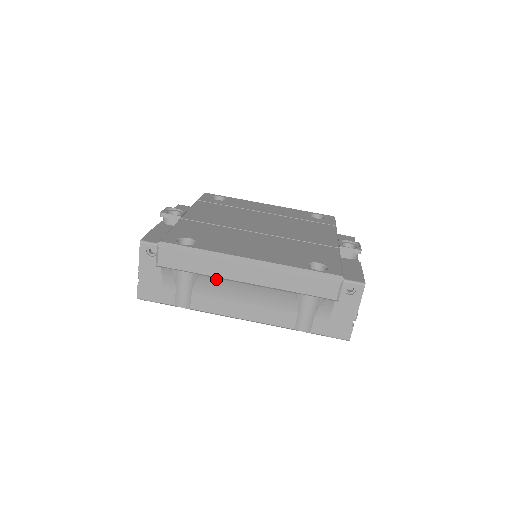
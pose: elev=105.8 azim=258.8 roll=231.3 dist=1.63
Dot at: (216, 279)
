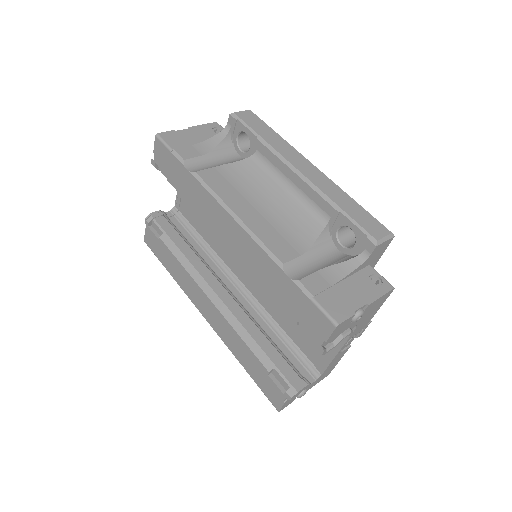
Dot at: (254, 172)
